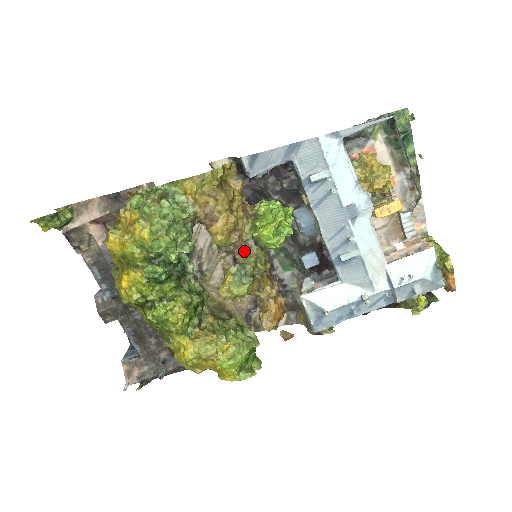
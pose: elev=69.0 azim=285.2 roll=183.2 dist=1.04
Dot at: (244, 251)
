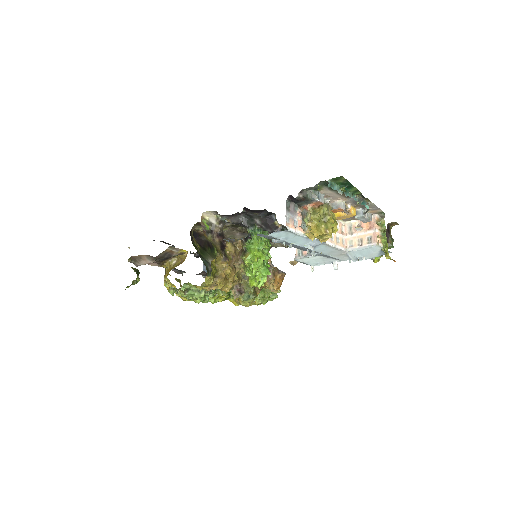
Dot at: (245, 281)
